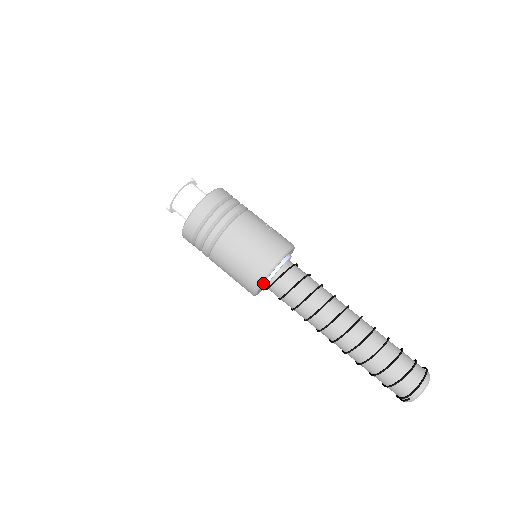
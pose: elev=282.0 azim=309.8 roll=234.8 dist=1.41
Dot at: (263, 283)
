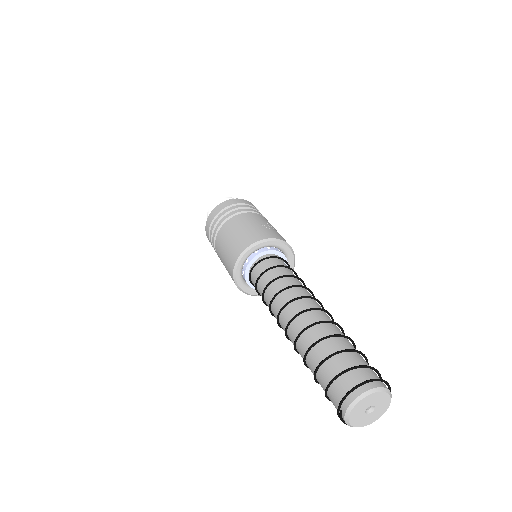
Dot at: (238, 269)
